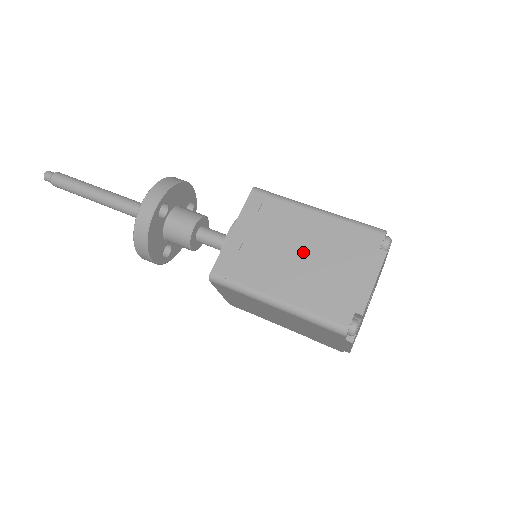
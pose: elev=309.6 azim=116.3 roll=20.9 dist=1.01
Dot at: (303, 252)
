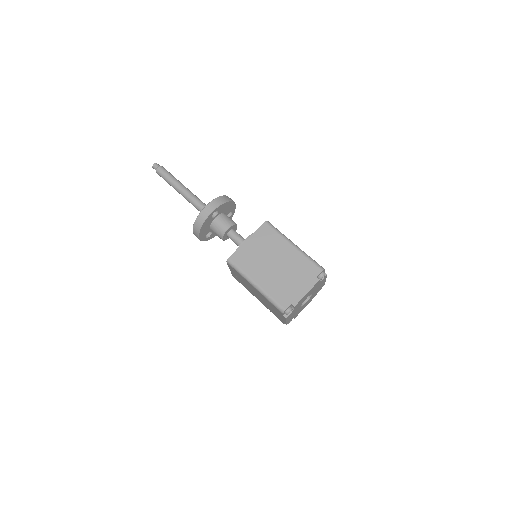
Dot at: (278, 265)
